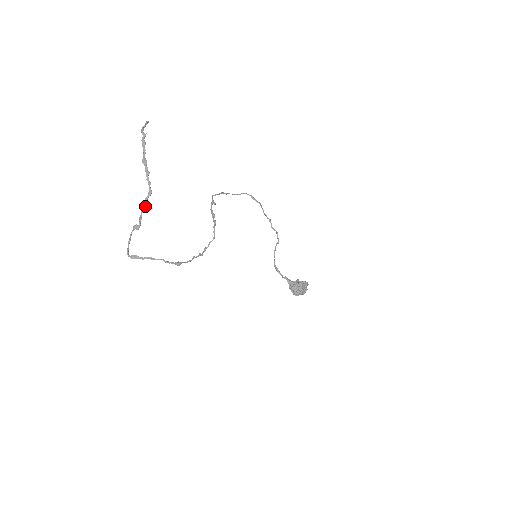
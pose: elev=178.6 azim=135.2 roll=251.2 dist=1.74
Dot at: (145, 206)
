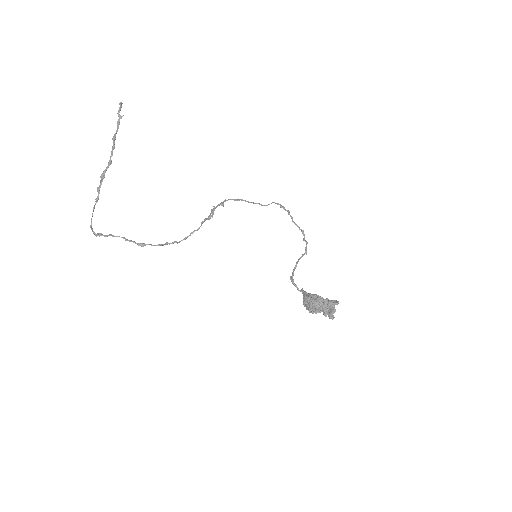
Dot at: (104, 176)
